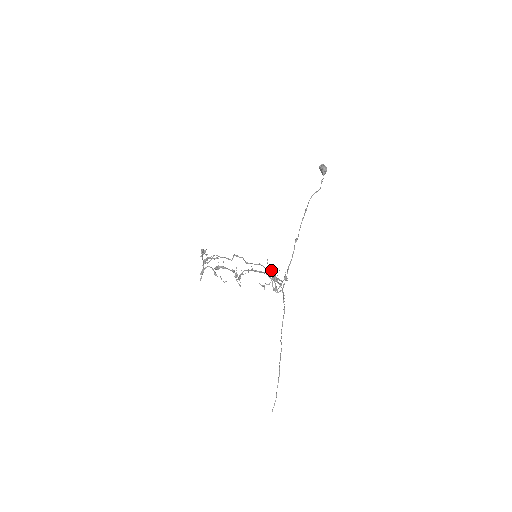
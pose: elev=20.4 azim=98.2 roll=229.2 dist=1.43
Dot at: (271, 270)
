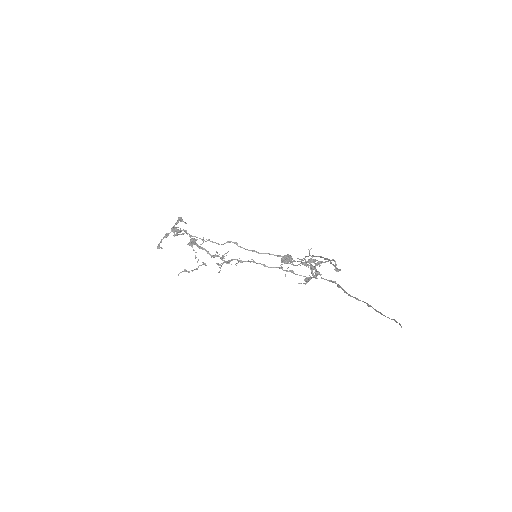
Dot at: (311, 259)
